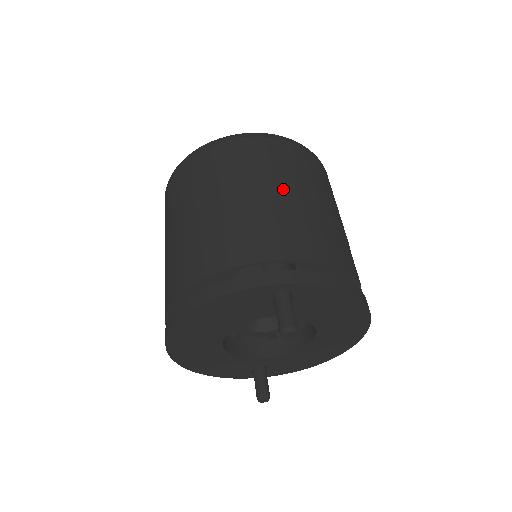
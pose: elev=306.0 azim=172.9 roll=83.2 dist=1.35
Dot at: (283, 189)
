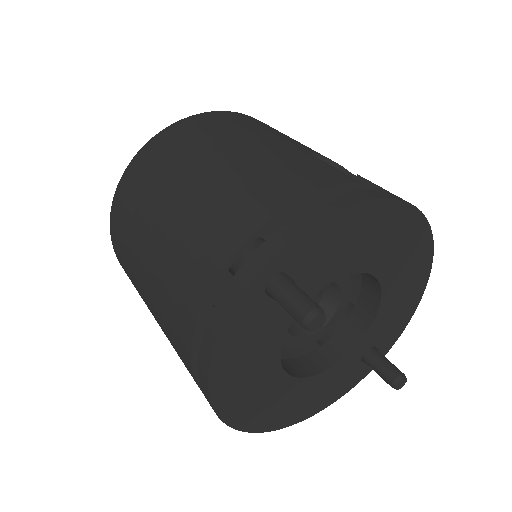
Dot at: (192, 178)
